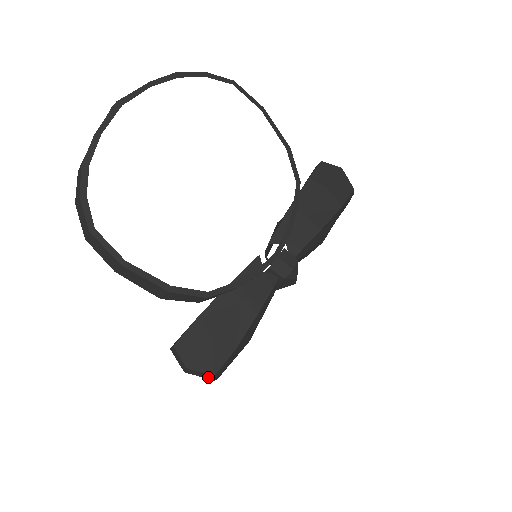
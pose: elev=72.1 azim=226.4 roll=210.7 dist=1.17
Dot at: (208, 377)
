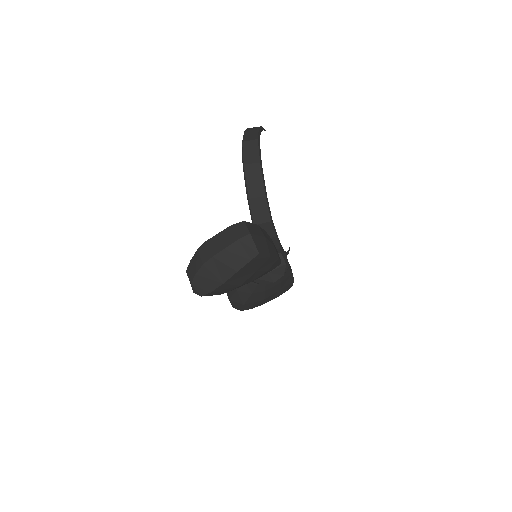
Dot at: (251, 254)
